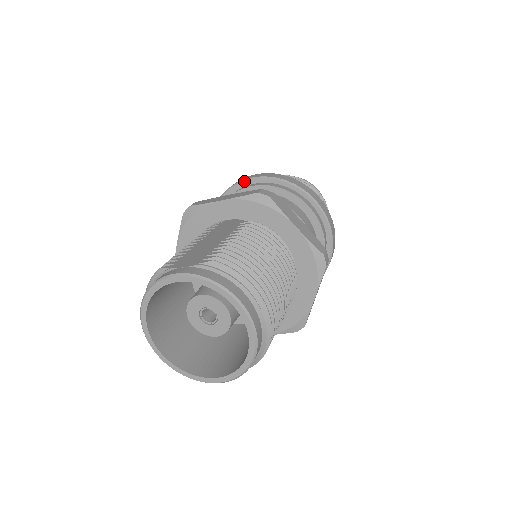
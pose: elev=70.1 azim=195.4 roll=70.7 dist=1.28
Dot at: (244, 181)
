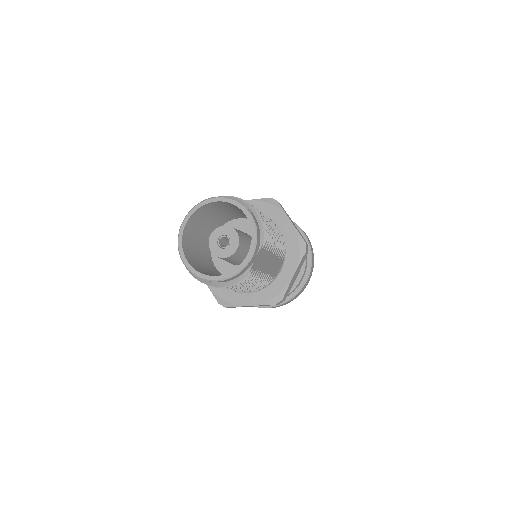
Dot at: occluded
